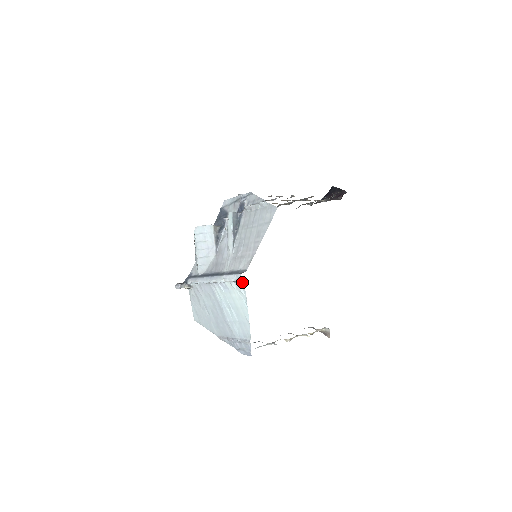
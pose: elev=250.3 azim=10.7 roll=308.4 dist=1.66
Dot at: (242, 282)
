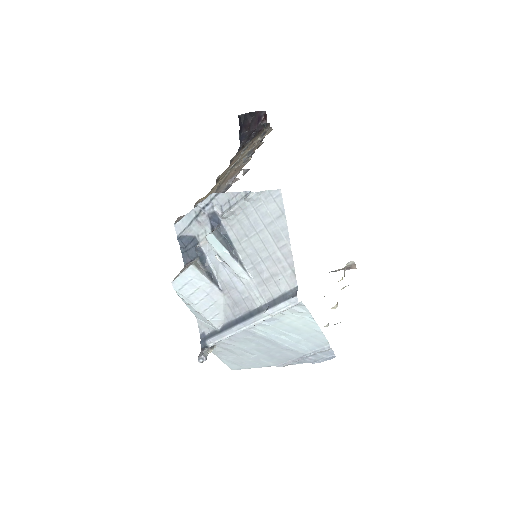
Dot at: (299, 303)
